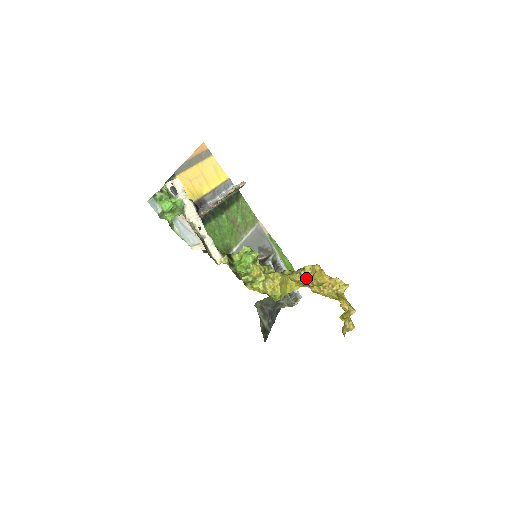
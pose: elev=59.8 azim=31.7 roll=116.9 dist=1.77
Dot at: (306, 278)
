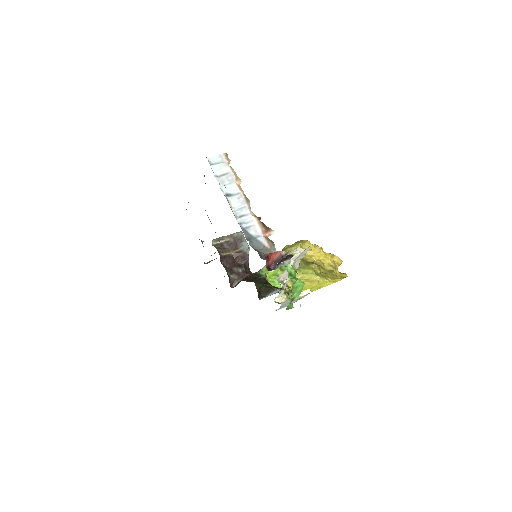
Dot at: (319, 265)
